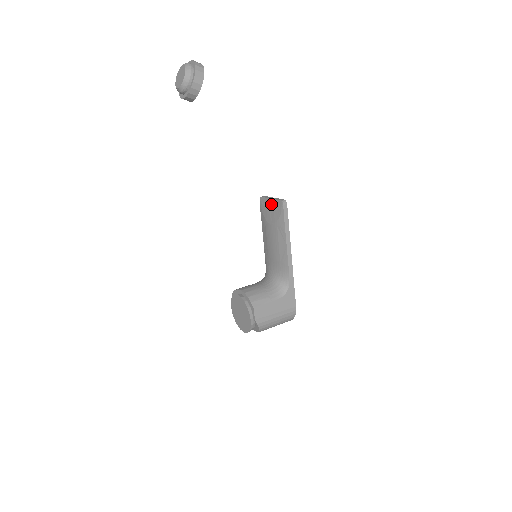
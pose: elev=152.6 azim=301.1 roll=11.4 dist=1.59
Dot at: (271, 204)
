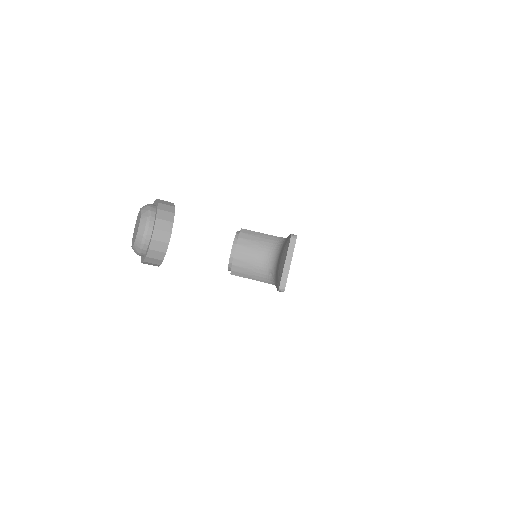
Dot at: (283, 264)
